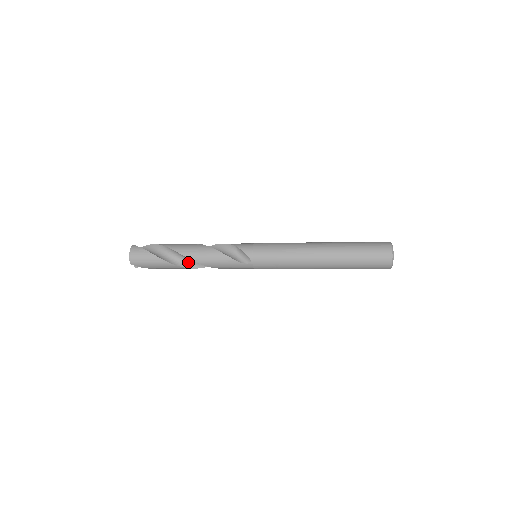
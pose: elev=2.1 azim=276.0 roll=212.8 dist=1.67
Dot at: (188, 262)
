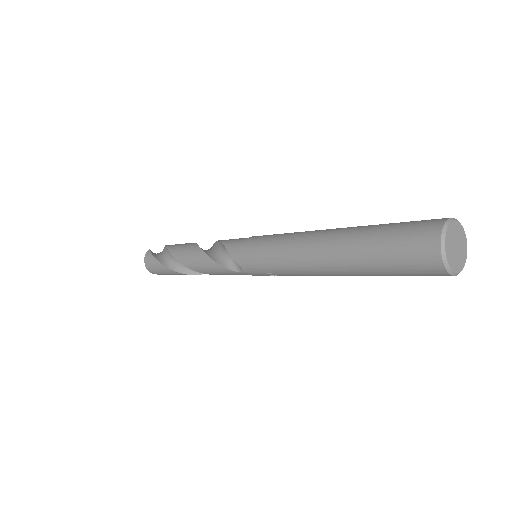
Dot at: occluded
